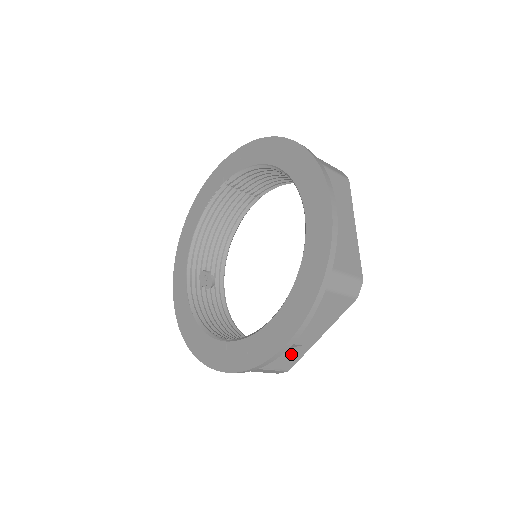
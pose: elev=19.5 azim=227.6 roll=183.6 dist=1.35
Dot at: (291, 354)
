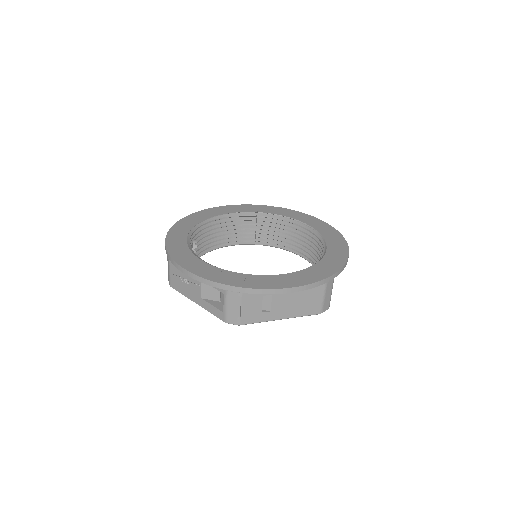
Dot at: (260, 311)
